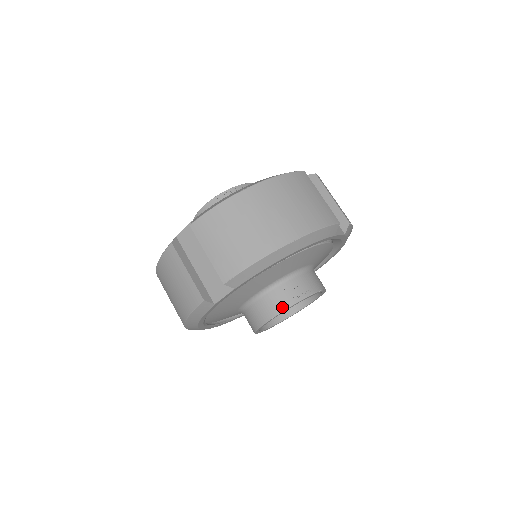
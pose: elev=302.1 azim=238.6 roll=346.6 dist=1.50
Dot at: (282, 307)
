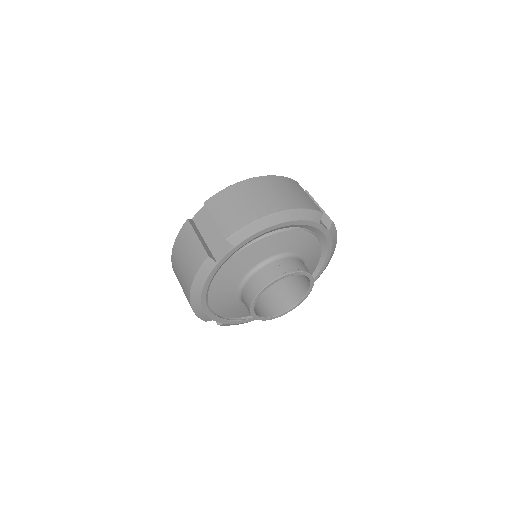
Dot at: (274, 277)
